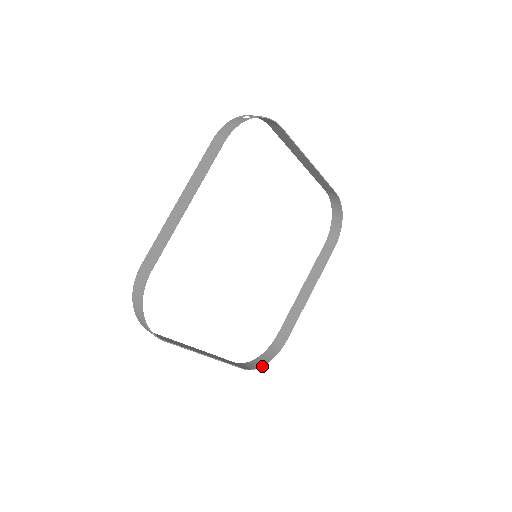
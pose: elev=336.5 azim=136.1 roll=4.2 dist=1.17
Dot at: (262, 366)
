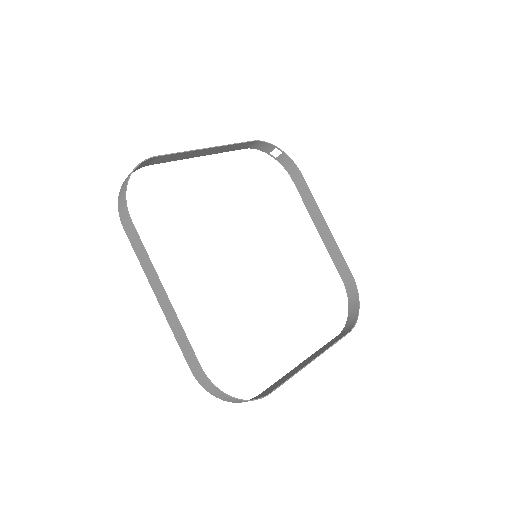
Dot at: (226, 394)
